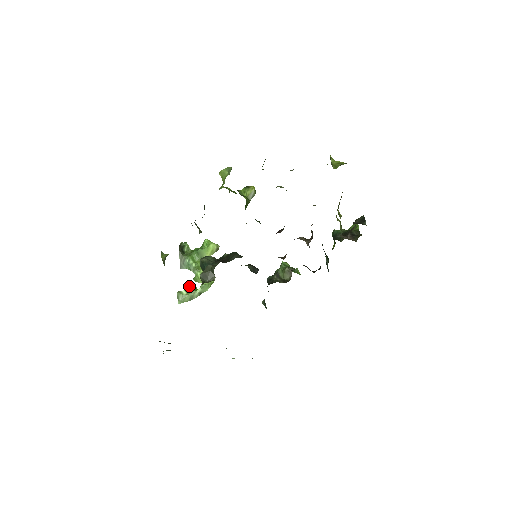
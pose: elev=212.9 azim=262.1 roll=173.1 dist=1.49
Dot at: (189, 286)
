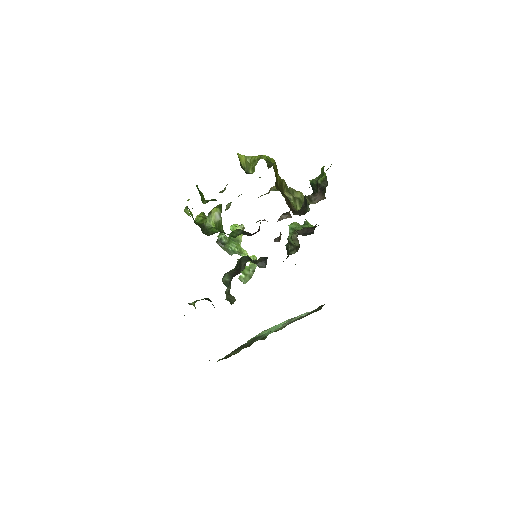
Dot at: occluded
